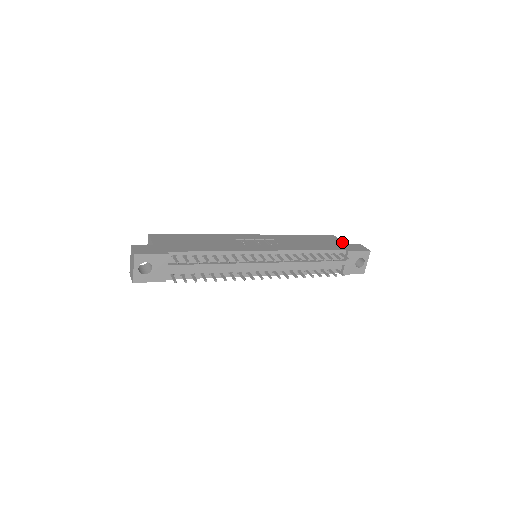
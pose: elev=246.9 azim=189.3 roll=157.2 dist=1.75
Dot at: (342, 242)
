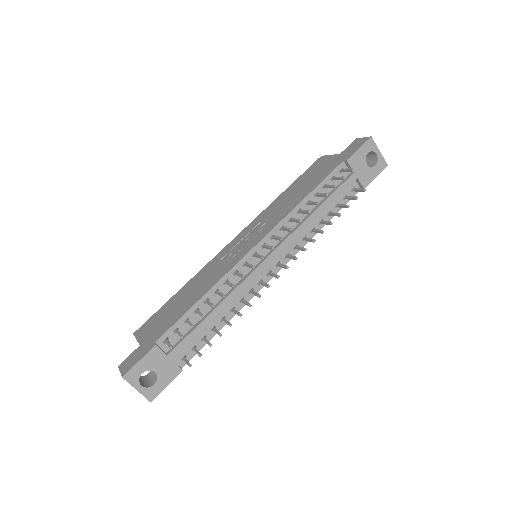
Dot at: (334, 156)
